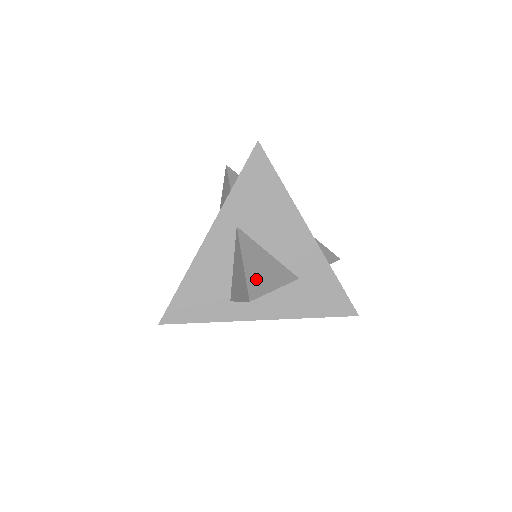
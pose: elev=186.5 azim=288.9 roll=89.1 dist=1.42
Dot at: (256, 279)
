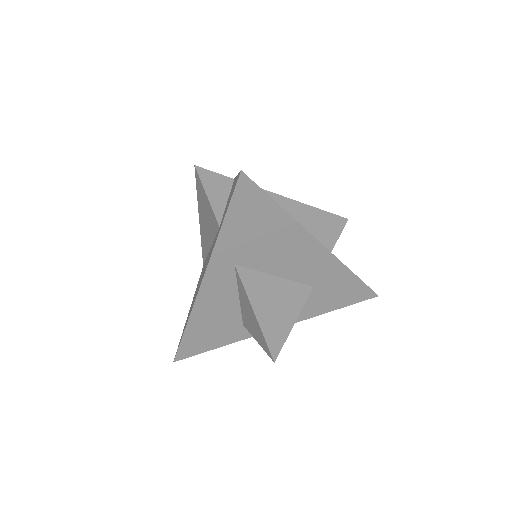
Dot at: (273, 326)
